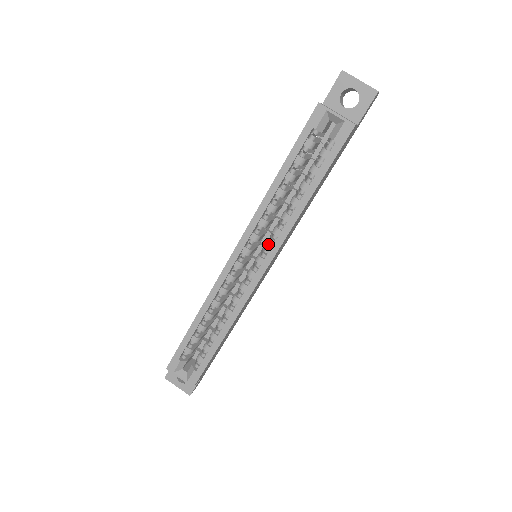
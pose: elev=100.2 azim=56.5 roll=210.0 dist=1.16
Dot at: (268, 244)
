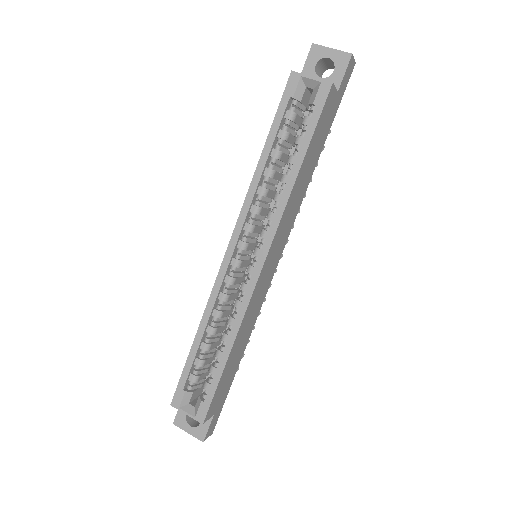
Dot at: (263, 231)
